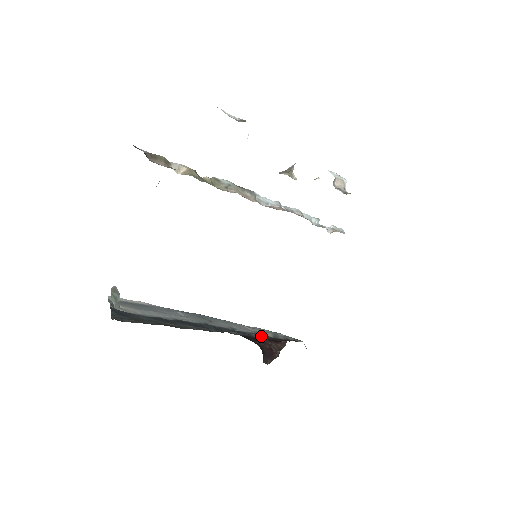
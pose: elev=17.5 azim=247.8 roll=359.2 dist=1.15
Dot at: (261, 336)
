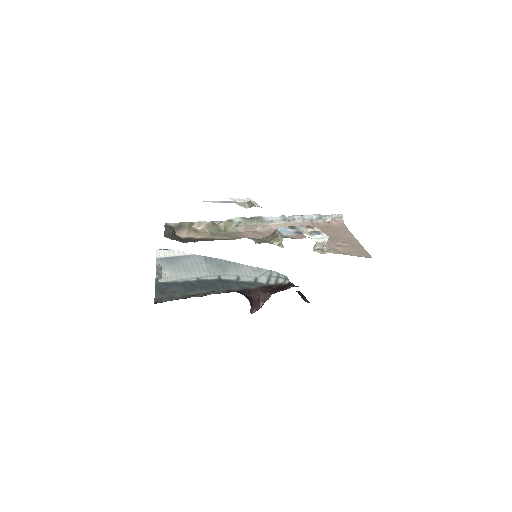
Dot at: (256, 286)
